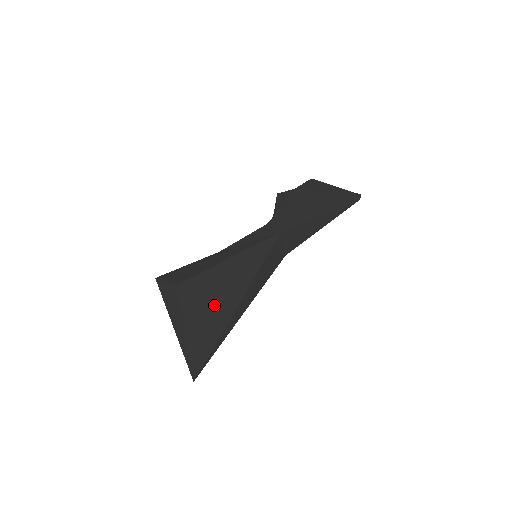
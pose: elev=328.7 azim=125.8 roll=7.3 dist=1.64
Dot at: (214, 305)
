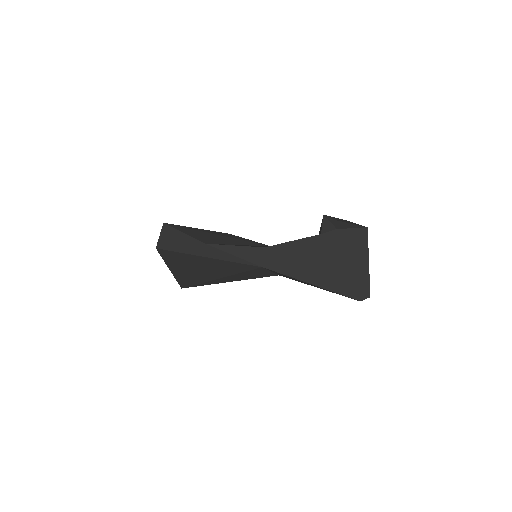
Dot at: (193, 269)
